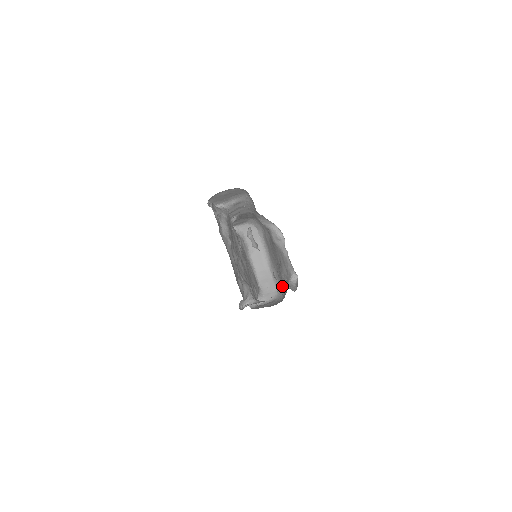
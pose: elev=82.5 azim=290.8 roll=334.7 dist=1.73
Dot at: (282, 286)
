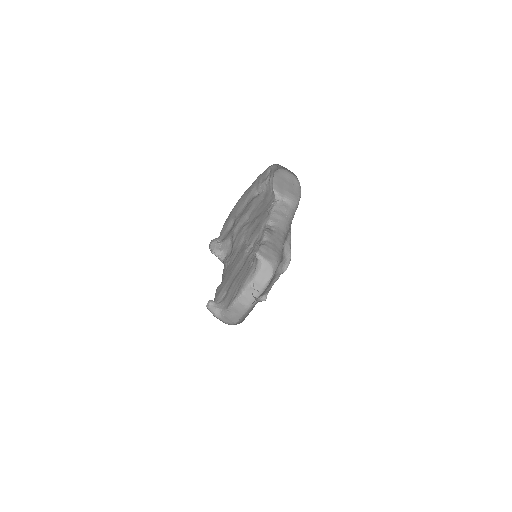
Dot at: occluded
